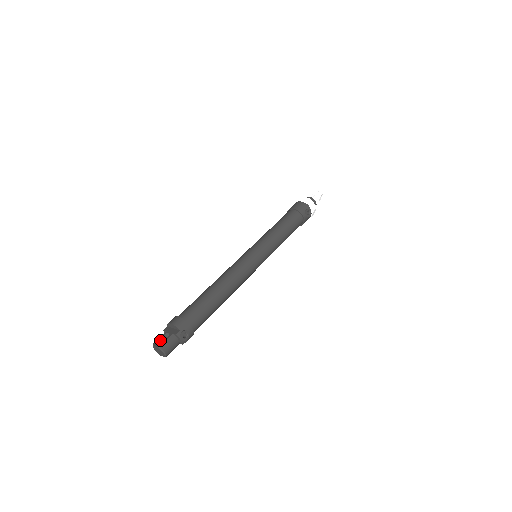
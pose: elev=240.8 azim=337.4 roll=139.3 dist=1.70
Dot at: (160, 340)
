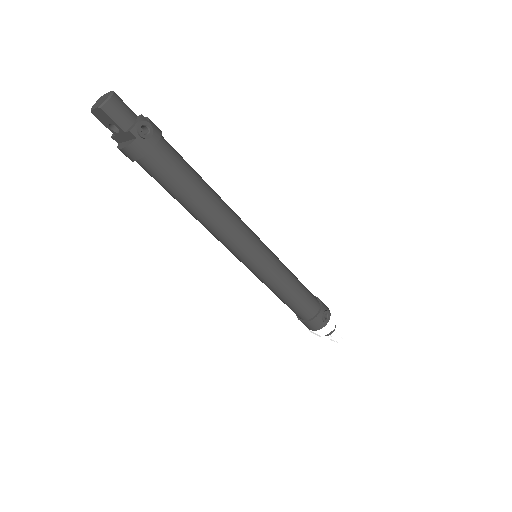
Dot at: occluded
